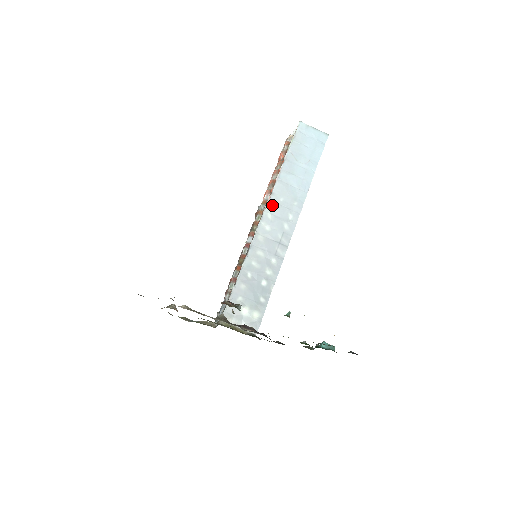
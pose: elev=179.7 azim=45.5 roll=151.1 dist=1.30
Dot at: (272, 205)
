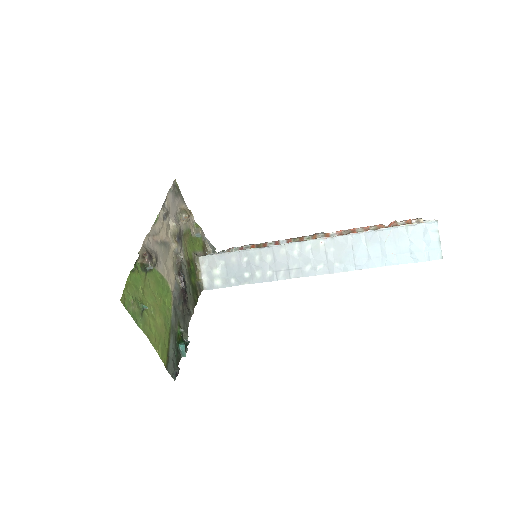
Dot at: (320, 244)
